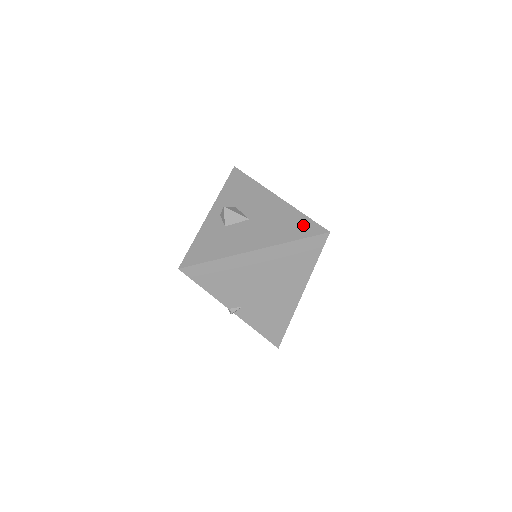
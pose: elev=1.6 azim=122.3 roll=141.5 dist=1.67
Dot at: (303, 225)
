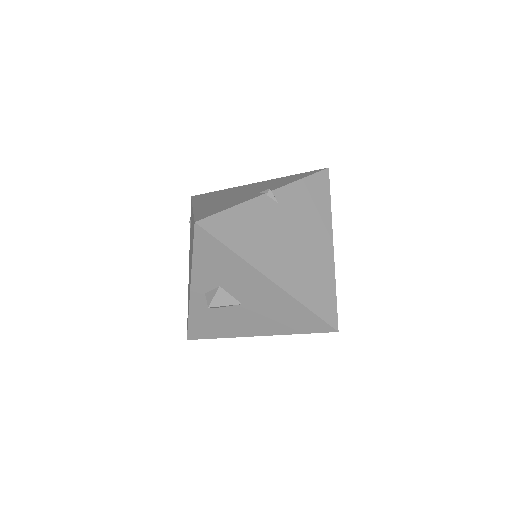
Dot at: (307, 321)
